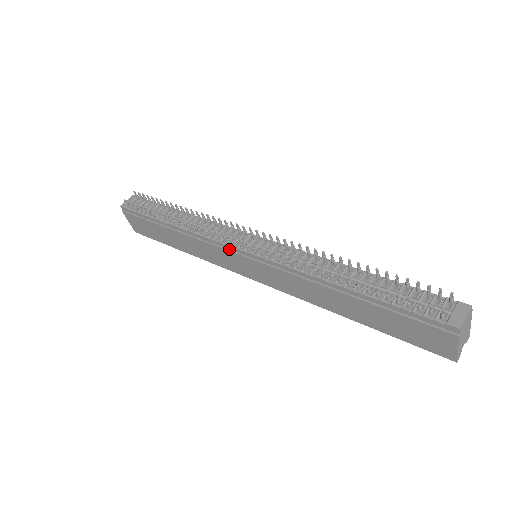
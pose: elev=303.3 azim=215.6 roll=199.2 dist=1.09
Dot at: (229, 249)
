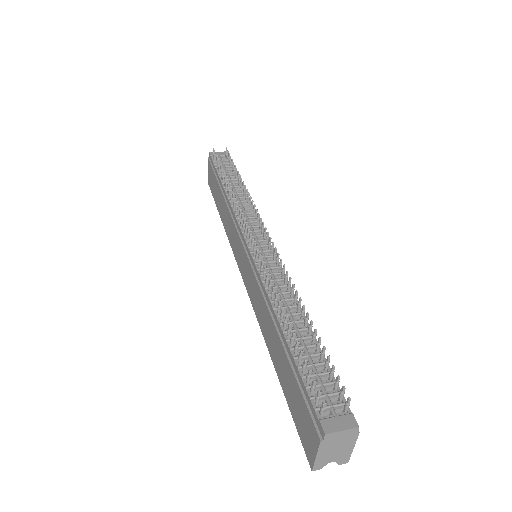
Dot at: (240, 234)
